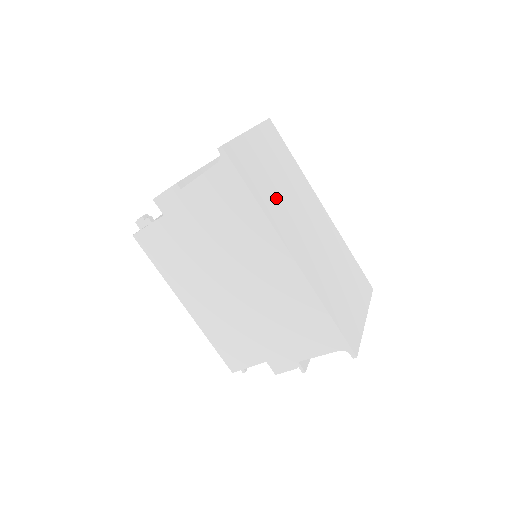
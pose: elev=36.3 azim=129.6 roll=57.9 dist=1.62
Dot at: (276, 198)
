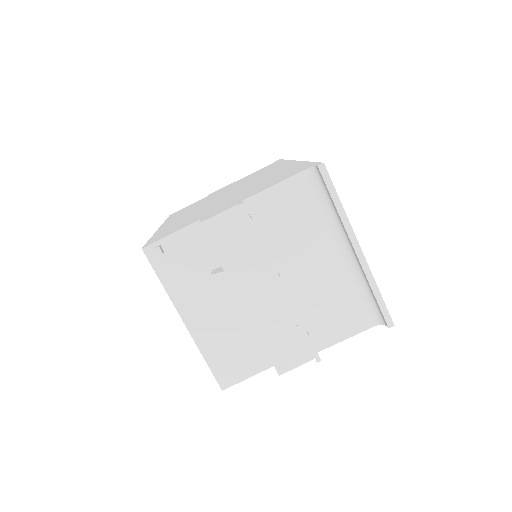
Dot at: occluded
